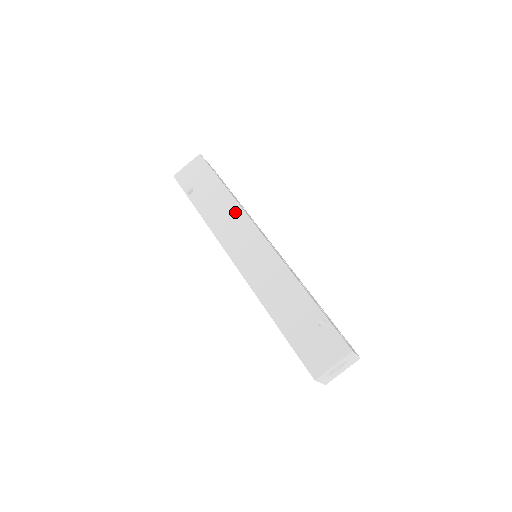
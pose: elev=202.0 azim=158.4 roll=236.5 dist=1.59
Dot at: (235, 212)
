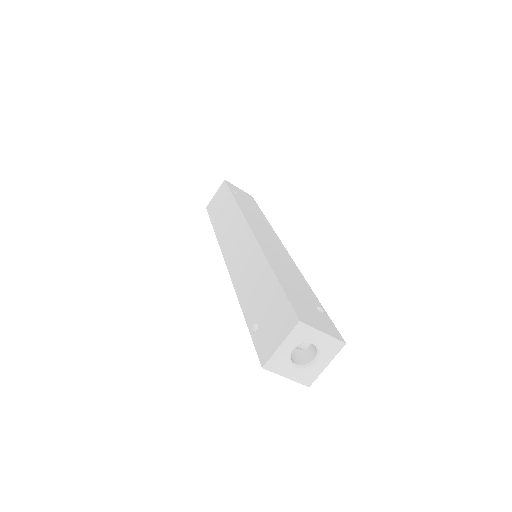
Dot at: (267, 224)
